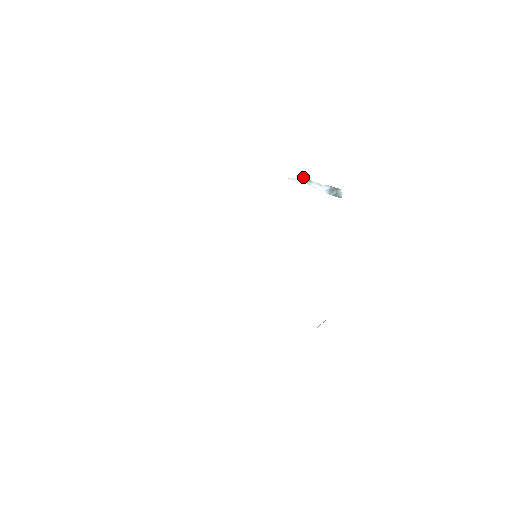
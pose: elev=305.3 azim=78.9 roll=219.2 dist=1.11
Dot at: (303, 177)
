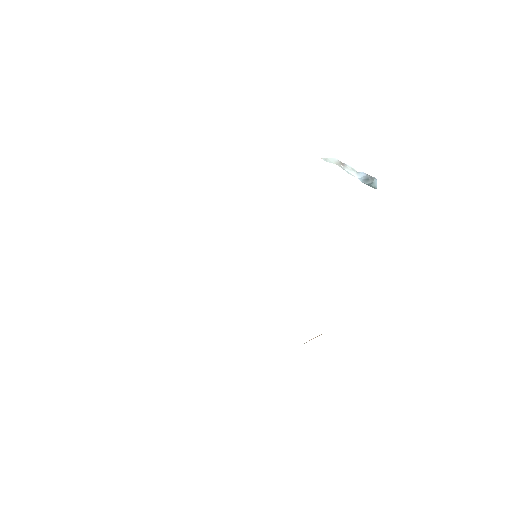
Dot at: (337, 159)
